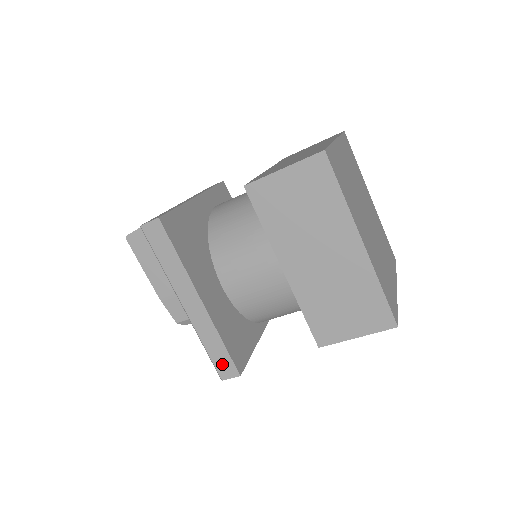
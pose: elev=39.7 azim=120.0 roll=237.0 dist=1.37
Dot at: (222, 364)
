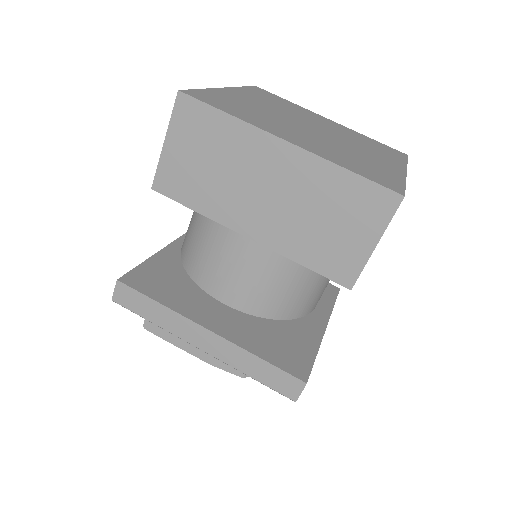
Dot at: (280, 383)
